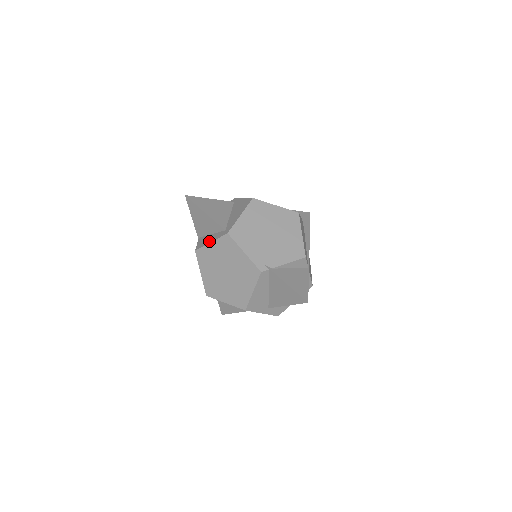
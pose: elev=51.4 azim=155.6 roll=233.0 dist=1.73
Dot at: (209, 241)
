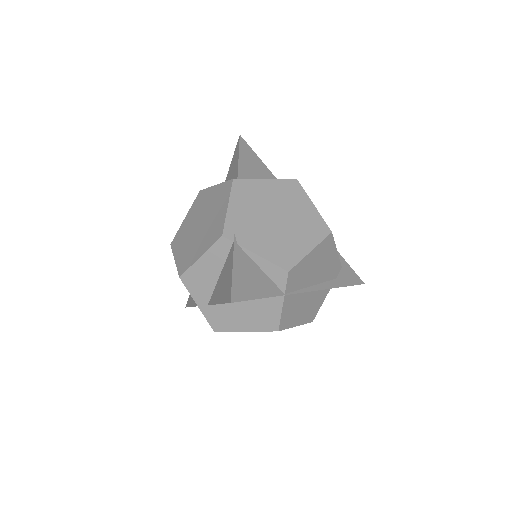
Dot at: occluded
